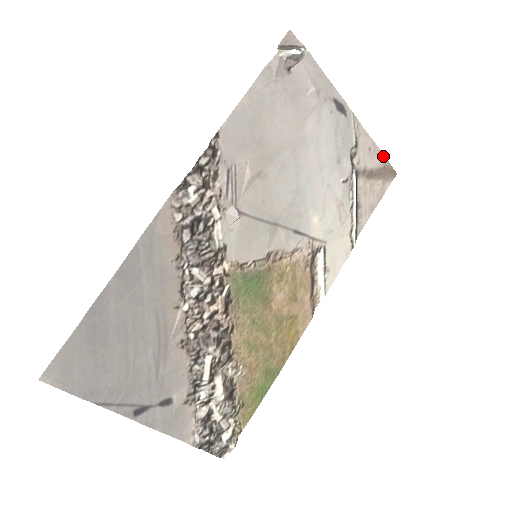
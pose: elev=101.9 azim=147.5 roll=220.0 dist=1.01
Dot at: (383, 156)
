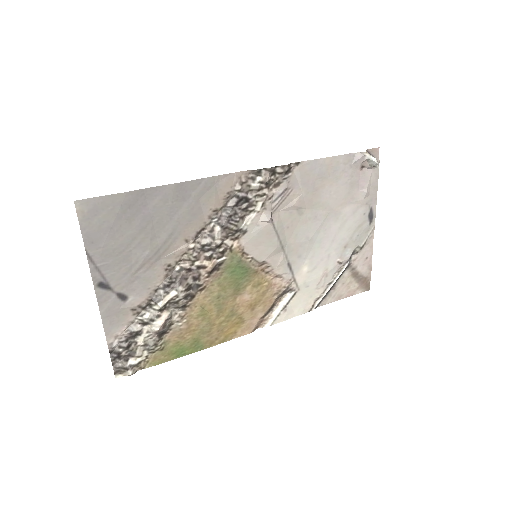
Dot at: (370, 270)
